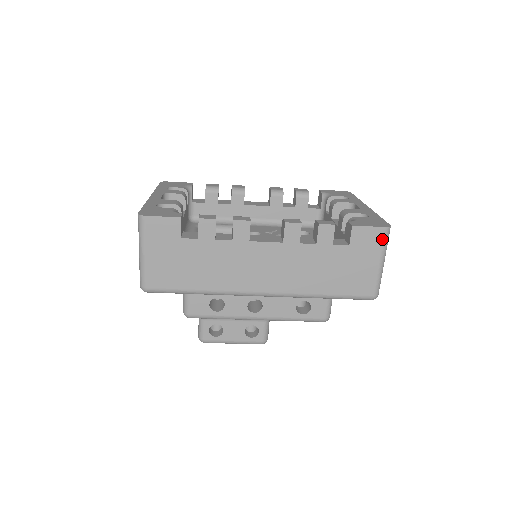
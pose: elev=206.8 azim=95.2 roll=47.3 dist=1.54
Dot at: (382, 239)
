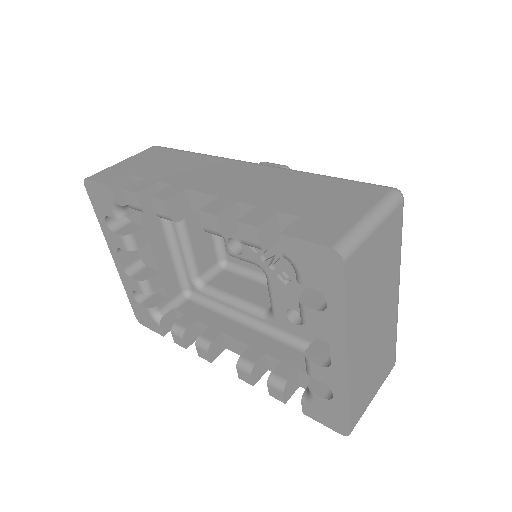
Dot at: occluded
